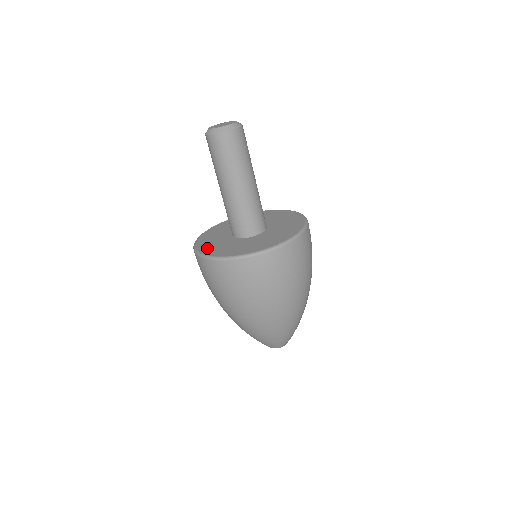
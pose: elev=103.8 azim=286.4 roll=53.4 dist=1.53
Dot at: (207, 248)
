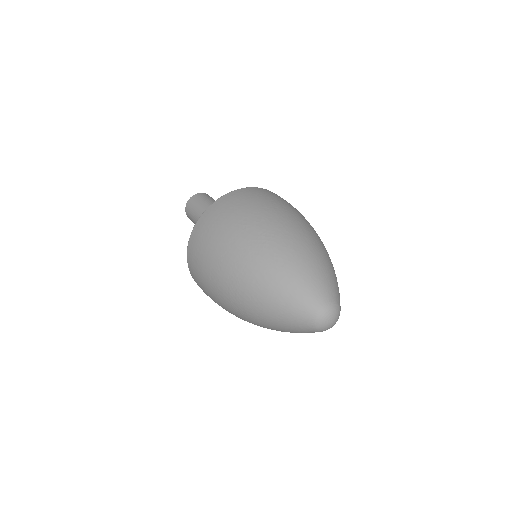
Dot at: occluded
